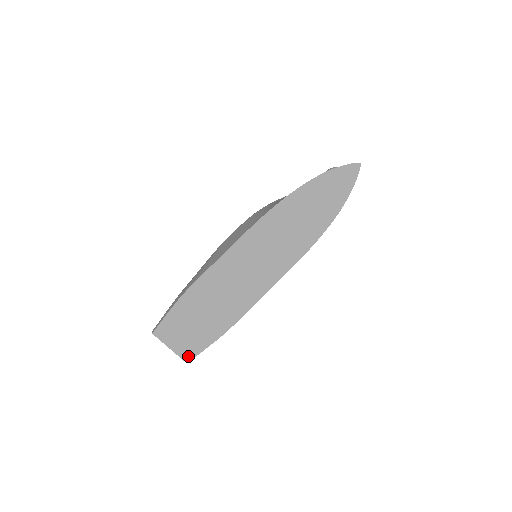
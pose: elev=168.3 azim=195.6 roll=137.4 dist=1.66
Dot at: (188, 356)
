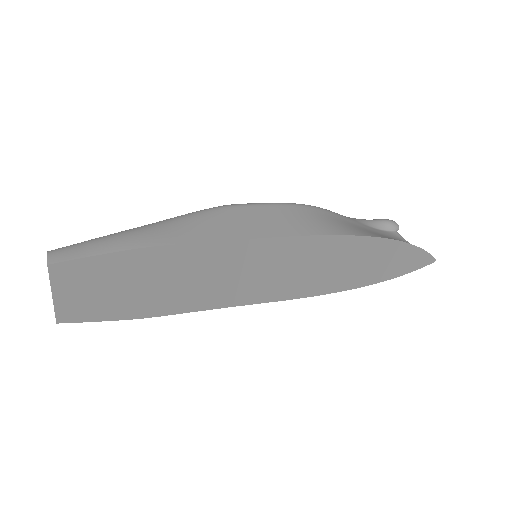
Dot at: (67, 317)
